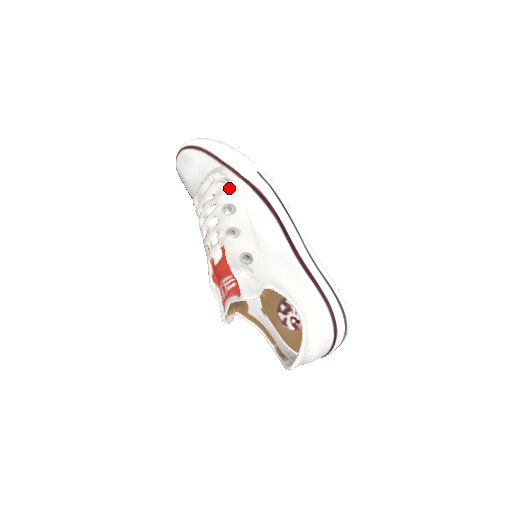
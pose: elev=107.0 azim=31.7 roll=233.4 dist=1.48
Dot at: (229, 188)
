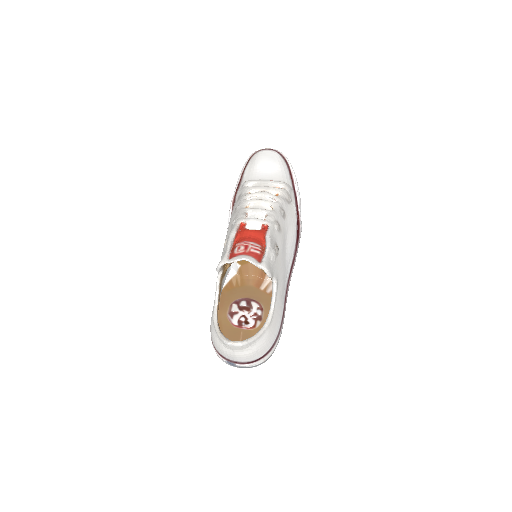
Dot at: (289, 203)
